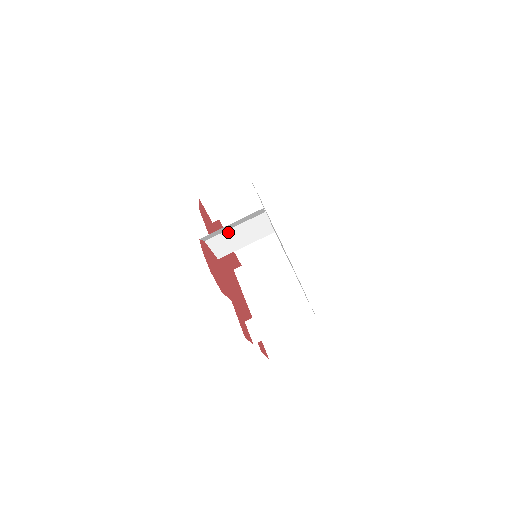
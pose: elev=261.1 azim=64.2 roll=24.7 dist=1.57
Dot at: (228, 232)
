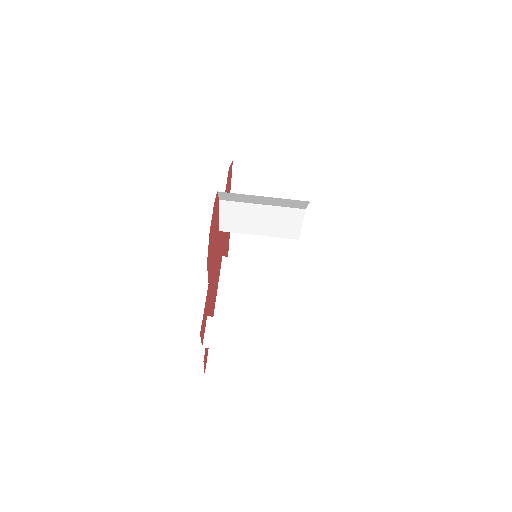
Dot at: (251, 206)
